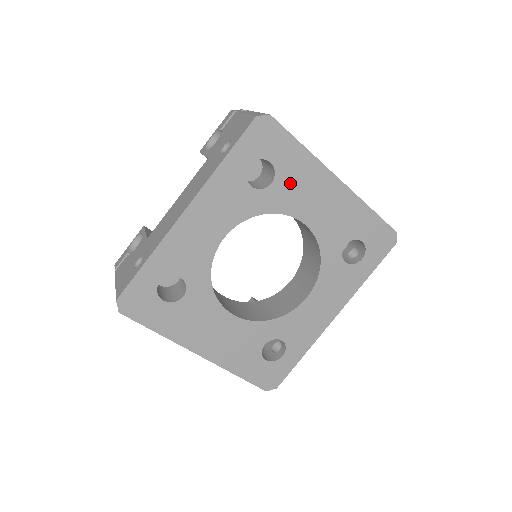
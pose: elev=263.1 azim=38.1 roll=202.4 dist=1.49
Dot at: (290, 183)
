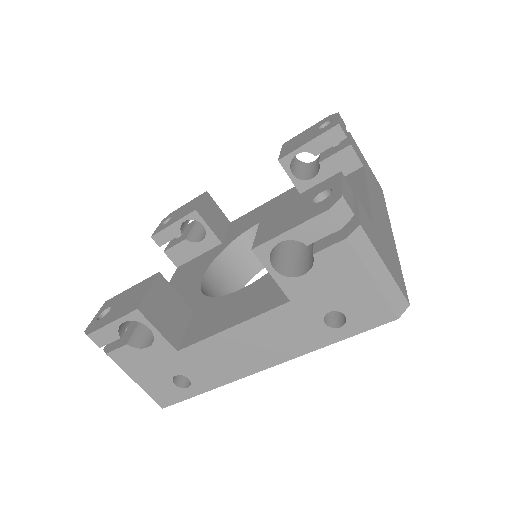
Dot at: occluded
